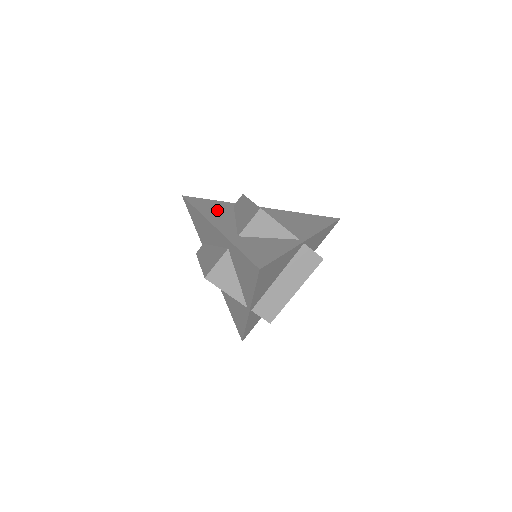
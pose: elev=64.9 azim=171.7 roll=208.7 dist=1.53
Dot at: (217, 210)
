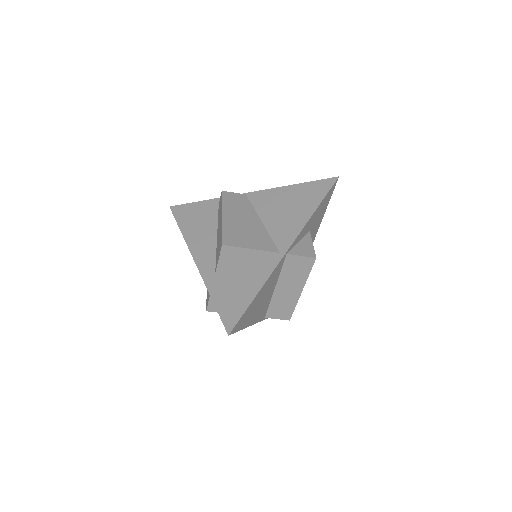
Dot at: (200, 224)
